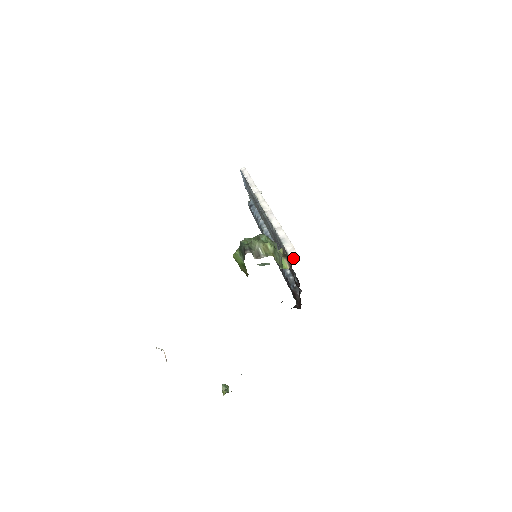
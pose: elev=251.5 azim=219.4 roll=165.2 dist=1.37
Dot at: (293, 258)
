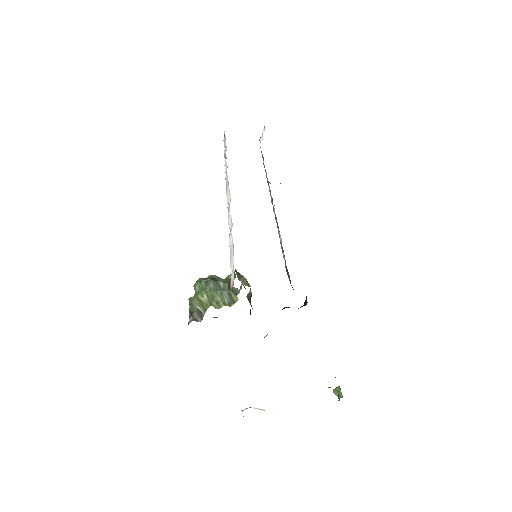
Dot at: (231, 288)
